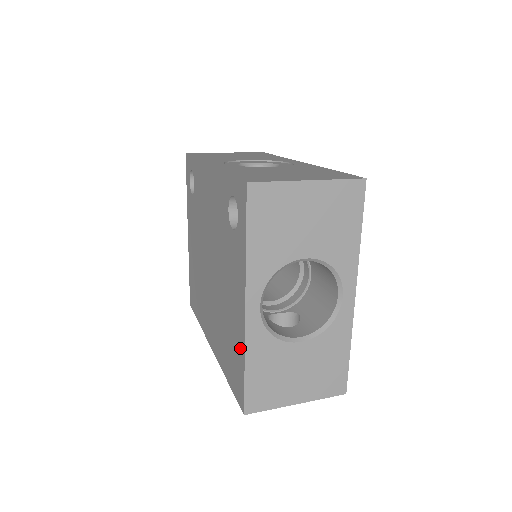
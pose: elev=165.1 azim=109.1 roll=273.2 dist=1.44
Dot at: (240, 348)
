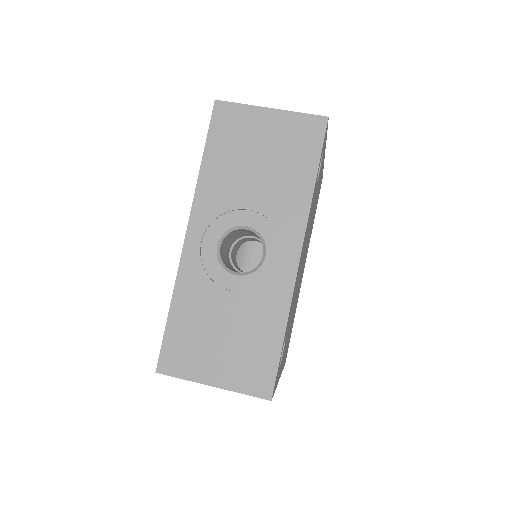
Dot at: occluded
